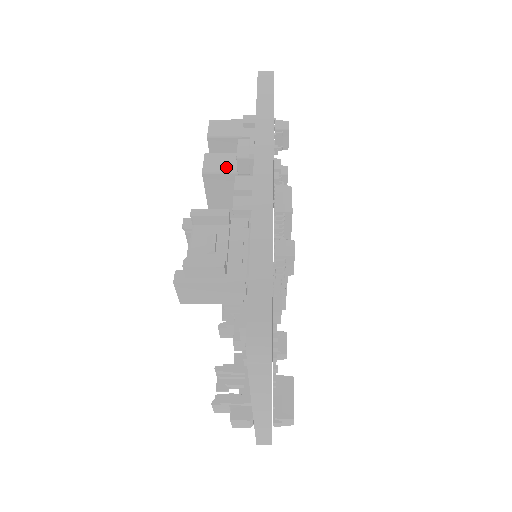
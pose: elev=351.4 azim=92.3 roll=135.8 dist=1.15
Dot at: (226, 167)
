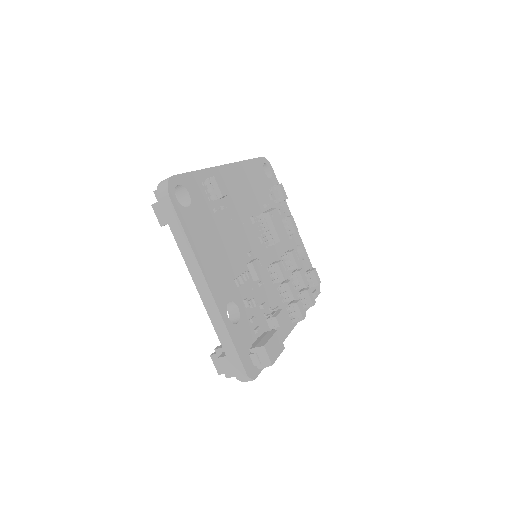
Dot at: occluded
